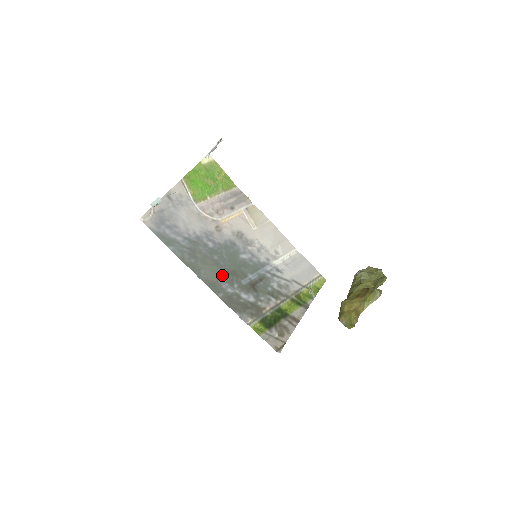
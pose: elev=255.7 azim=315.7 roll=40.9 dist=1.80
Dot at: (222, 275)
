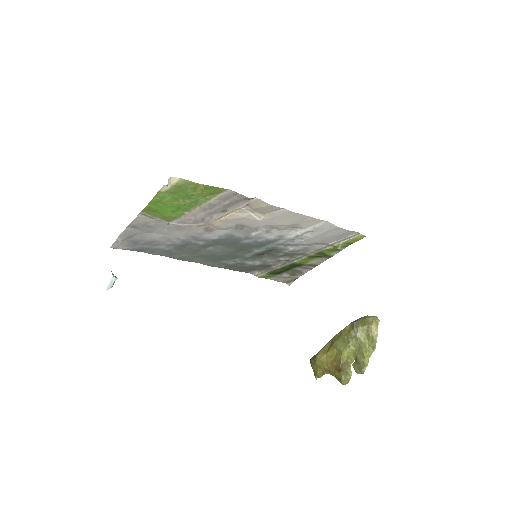
Dot at: (221, 257)
